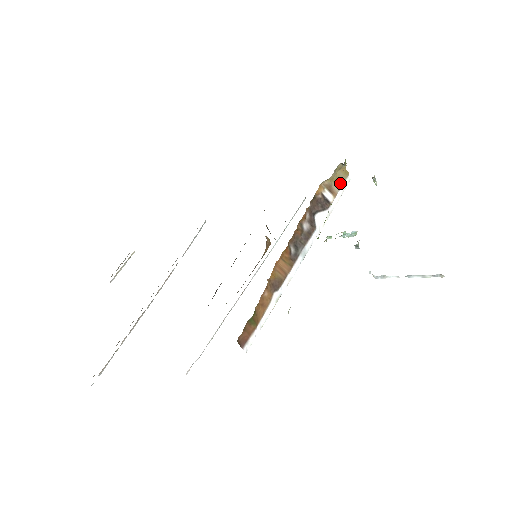
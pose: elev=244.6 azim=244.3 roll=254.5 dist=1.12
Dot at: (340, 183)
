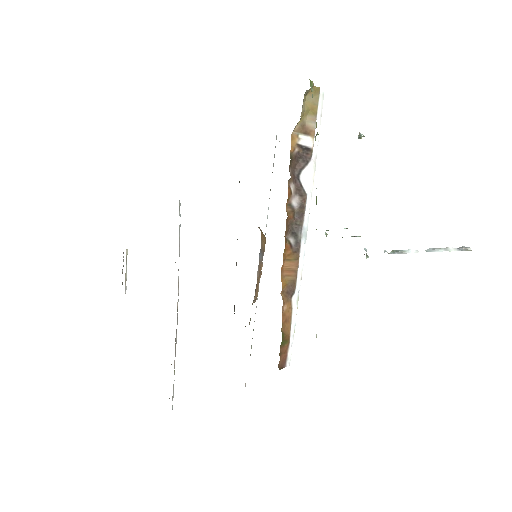
Dot at: (316, 134)
